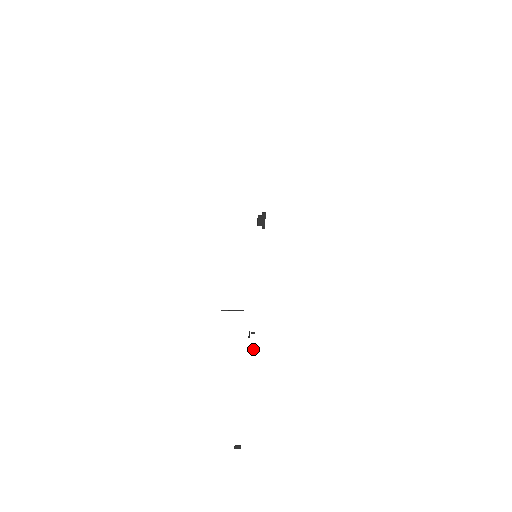
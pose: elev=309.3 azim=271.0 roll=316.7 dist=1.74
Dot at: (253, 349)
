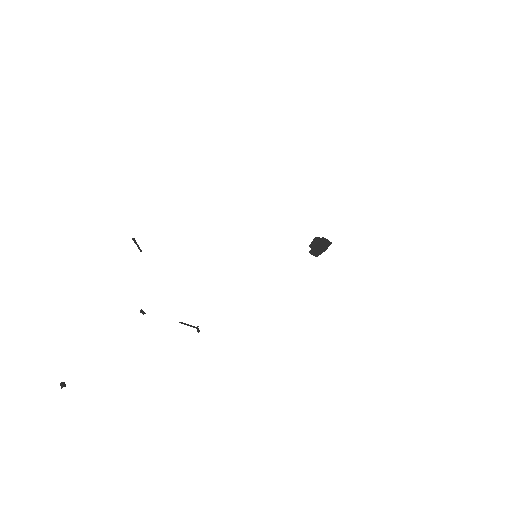
Dot at: (143, 314)
